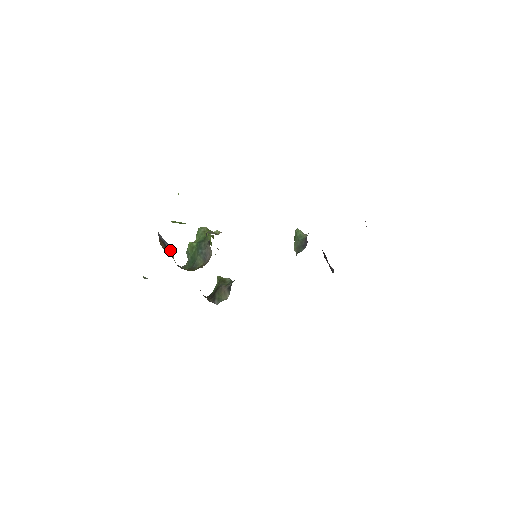
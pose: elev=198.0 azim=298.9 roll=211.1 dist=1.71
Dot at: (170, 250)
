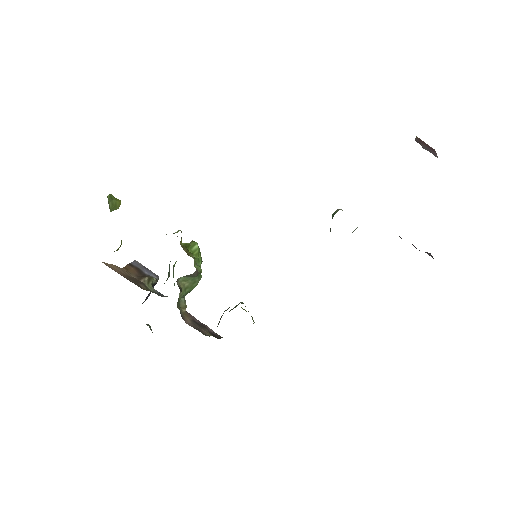
Dot at: (145, 276)
